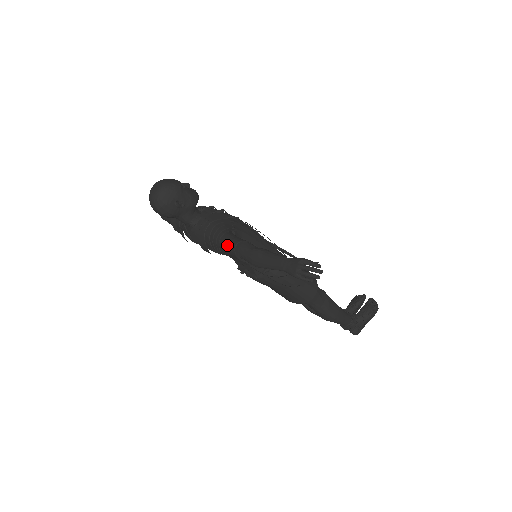
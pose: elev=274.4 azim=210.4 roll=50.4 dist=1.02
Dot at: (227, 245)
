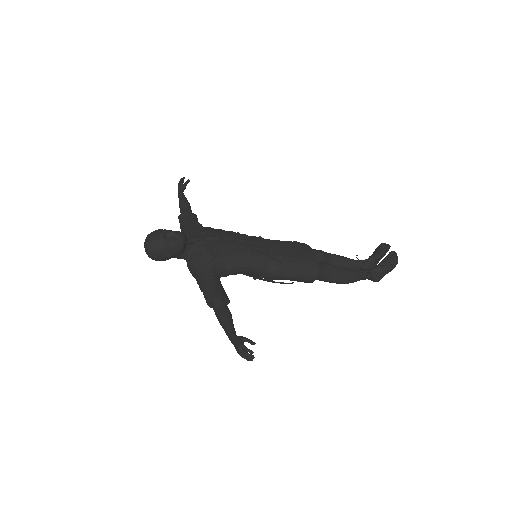
Dot at: (204, 296)
